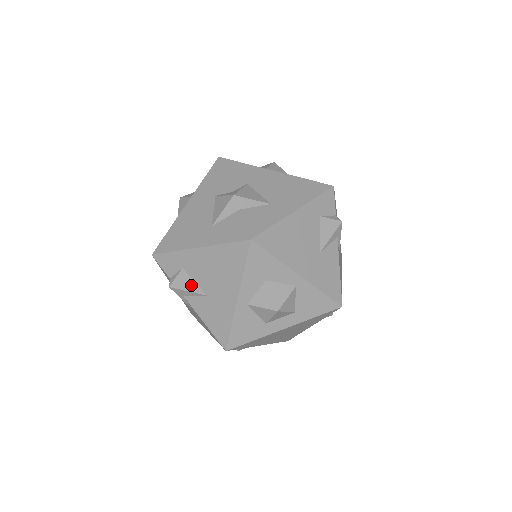
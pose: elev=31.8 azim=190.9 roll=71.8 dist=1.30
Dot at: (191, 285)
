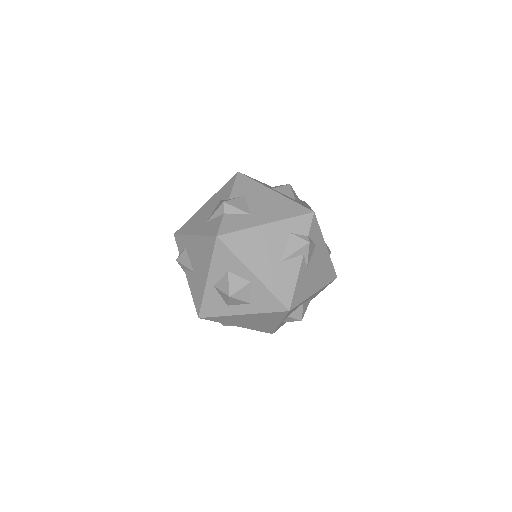
Dot at: (187, 262)
